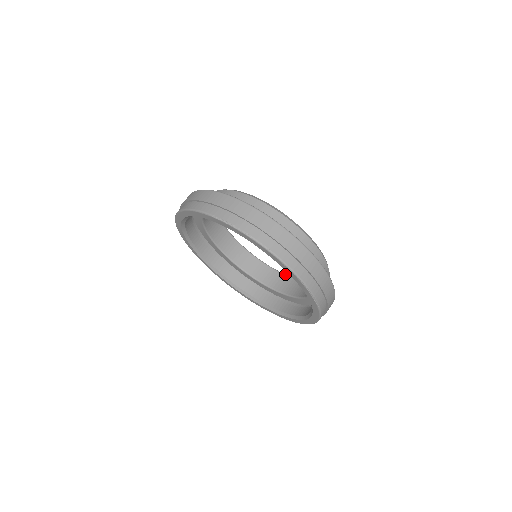
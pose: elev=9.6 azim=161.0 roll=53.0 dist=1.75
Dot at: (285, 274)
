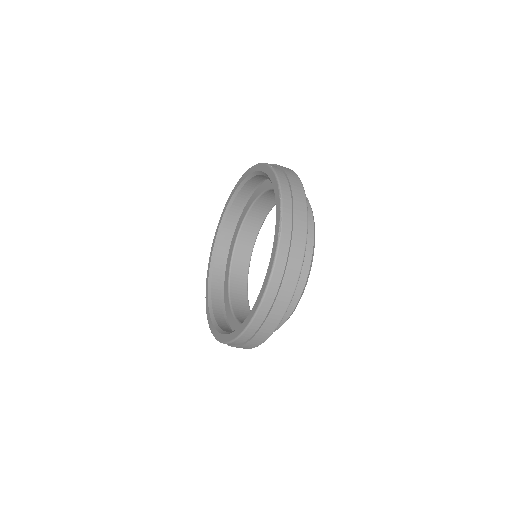
Dot at: occluded
